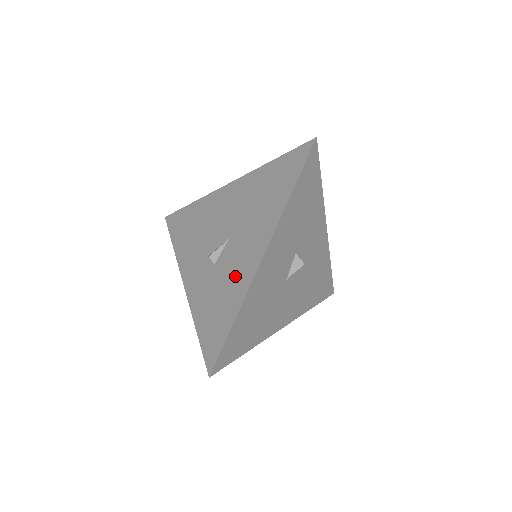
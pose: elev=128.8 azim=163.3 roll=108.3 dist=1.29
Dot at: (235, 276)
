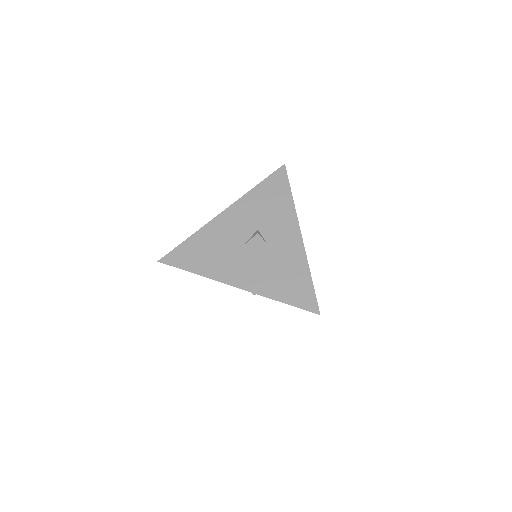
Dot at: occluded
